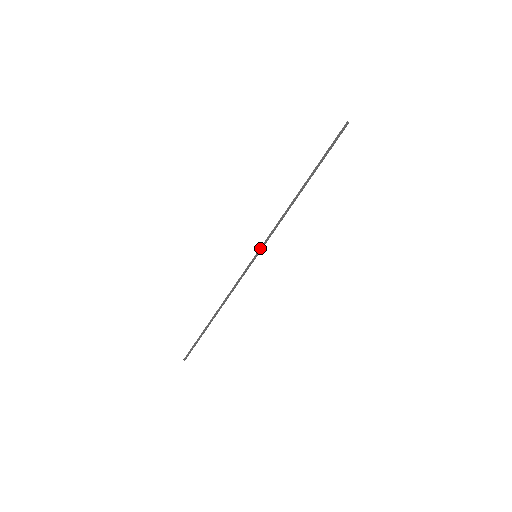
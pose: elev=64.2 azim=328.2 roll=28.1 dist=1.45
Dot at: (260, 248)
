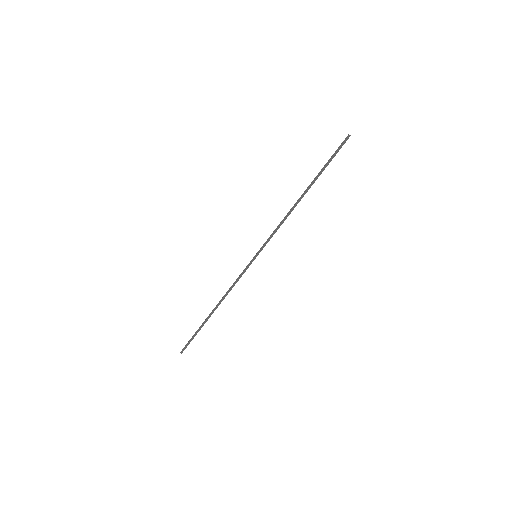
Dot at: (261, 249)
